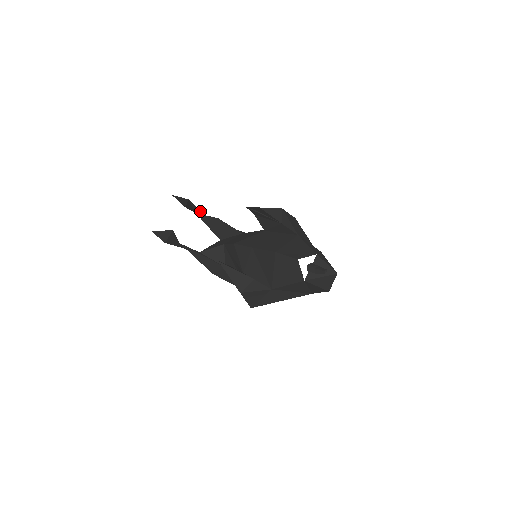
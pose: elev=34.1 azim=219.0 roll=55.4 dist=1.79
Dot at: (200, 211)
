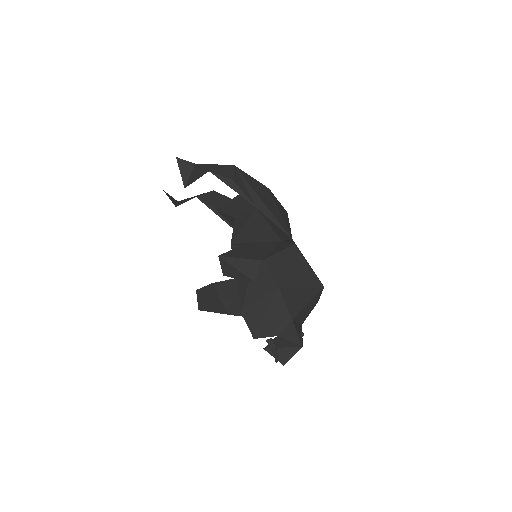
Dot at: (216, 164)
